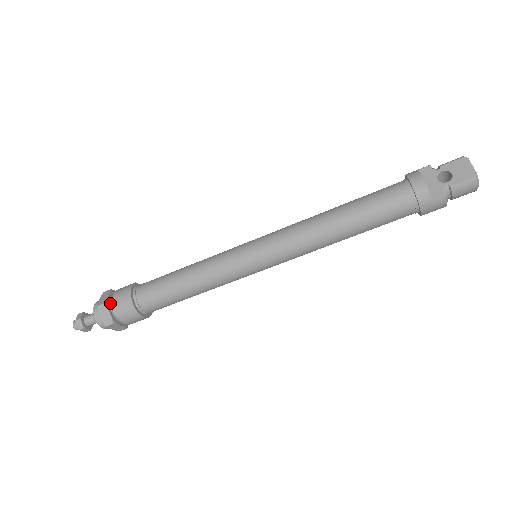
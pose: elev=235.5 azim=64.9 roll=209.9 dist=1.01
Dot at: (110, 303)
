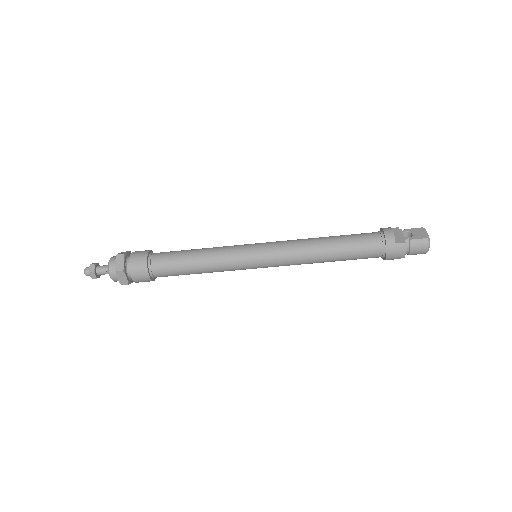
Dot at: (127, 257)
